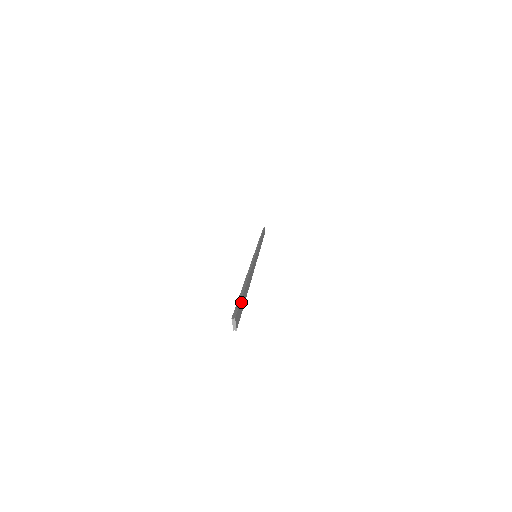
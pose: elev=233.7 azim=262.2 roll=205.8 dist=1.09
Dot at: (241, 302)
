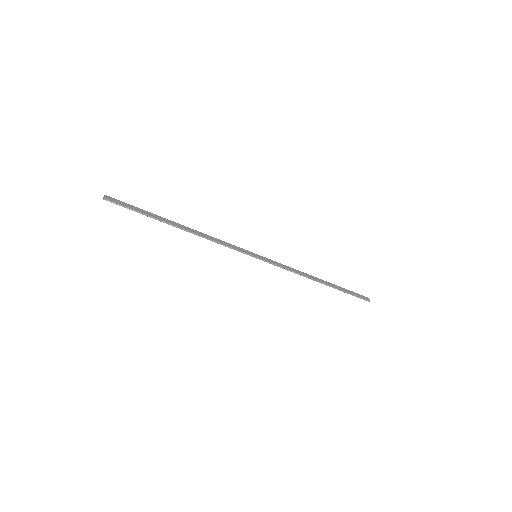
Dot at: (135, 207)
